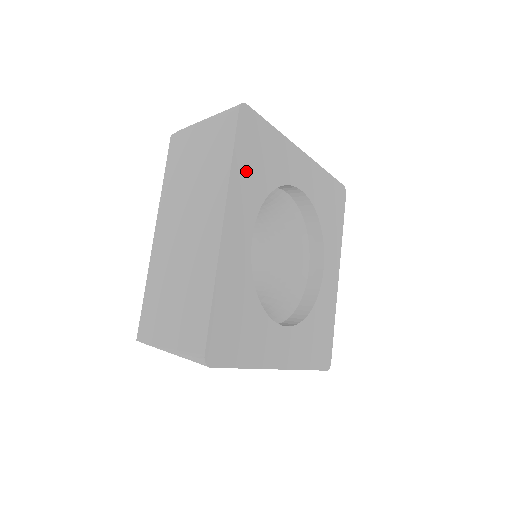
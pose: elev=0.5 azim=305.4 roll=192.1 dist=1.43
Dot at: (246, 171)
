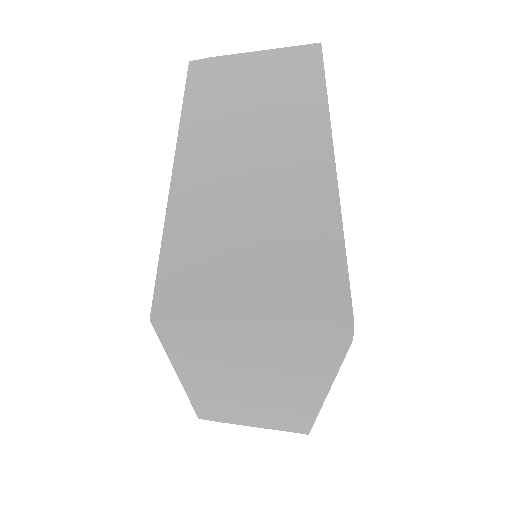
Dot at: occluded
